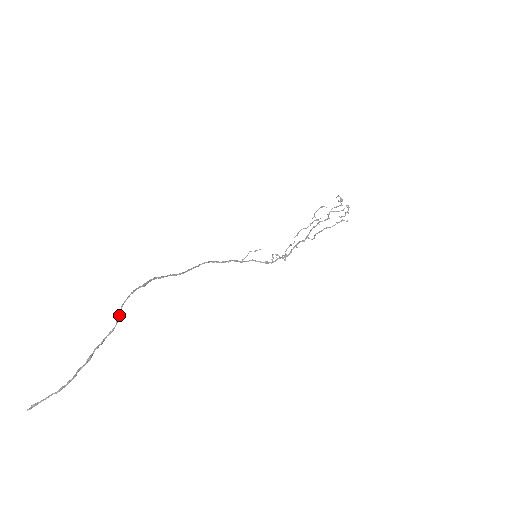
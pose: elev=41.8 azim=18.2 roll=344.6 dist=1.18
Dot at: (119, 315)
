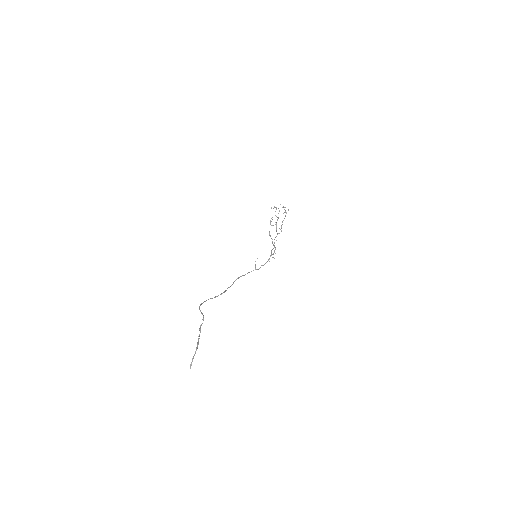
Dot at: occluded
